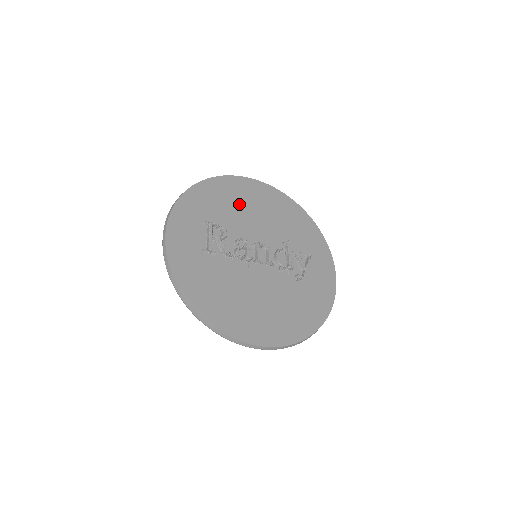
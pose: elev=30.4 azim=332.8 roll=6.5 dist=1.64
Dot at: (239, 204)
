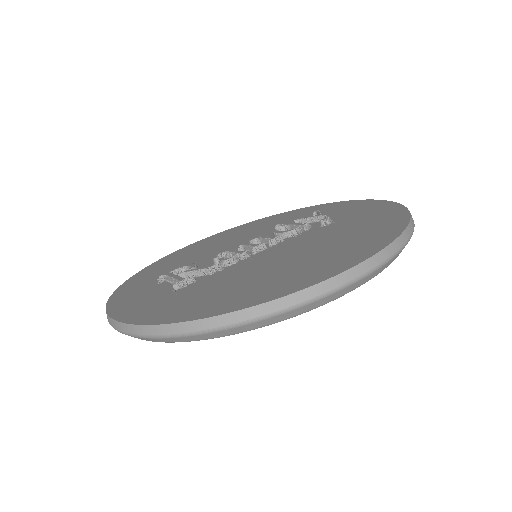
Dot at: (194, 255)
